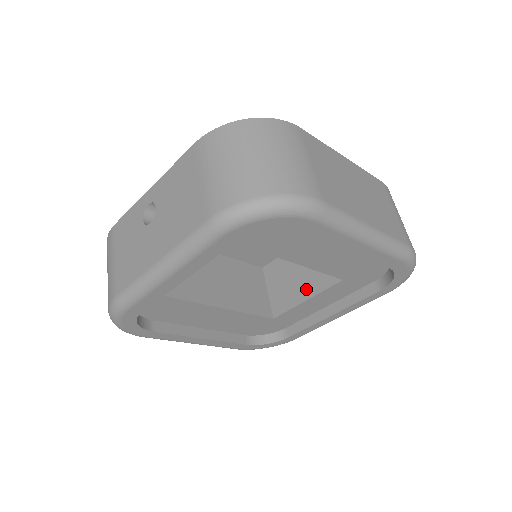
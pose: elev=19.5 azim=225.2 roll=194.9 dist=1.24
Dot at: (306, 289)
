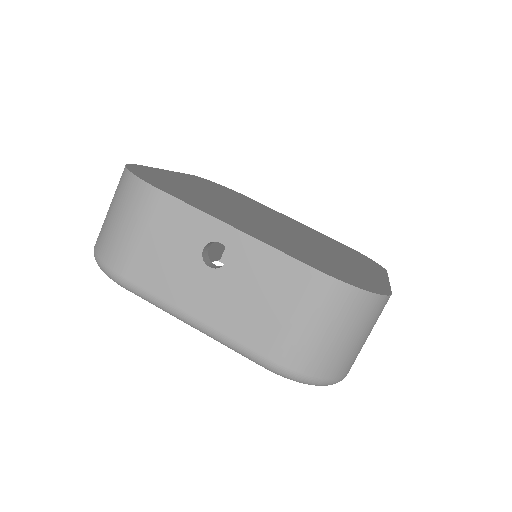
Dot at: occluded
